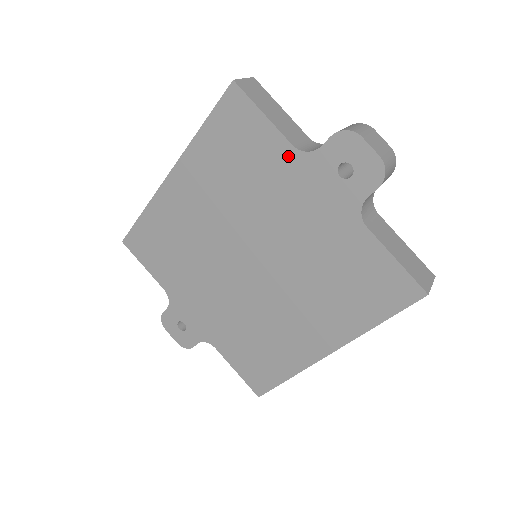
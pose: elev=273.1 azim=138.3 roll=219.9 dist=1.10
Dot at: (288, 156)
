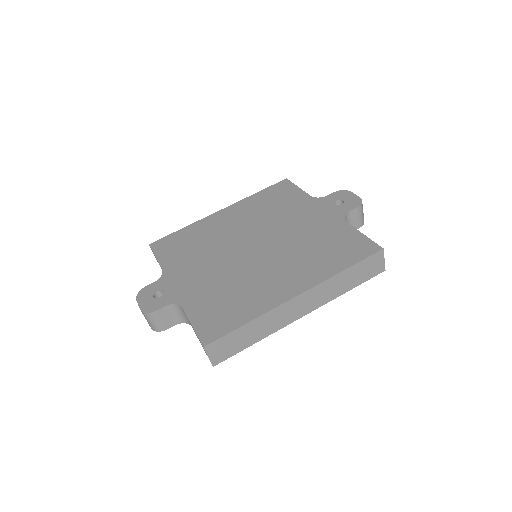
Dot at: (306, 199)
